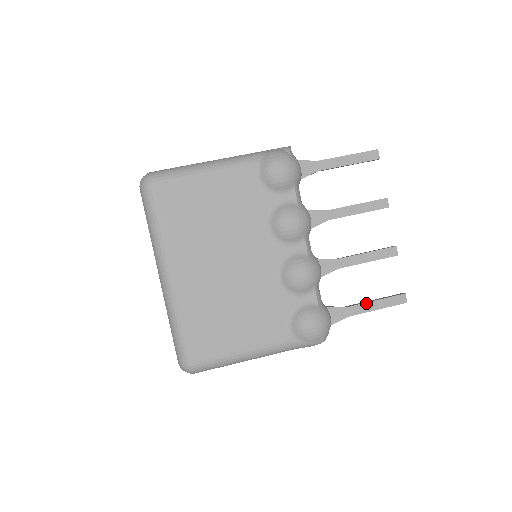
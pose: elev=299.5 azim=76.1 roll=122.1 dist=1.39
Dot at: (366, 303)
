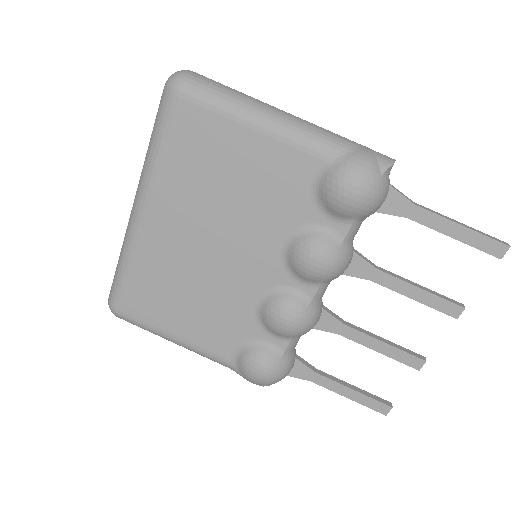
Dot at: (341, 384)
